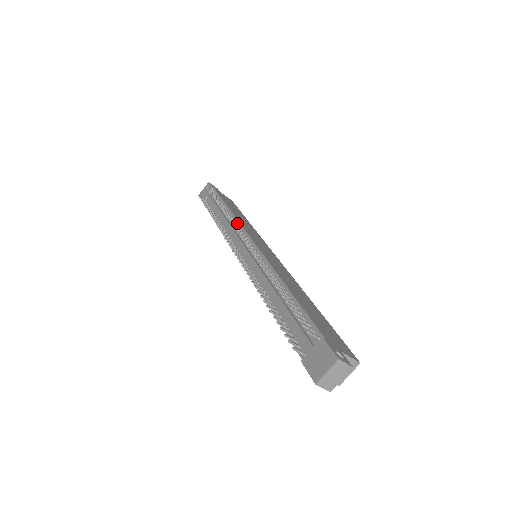
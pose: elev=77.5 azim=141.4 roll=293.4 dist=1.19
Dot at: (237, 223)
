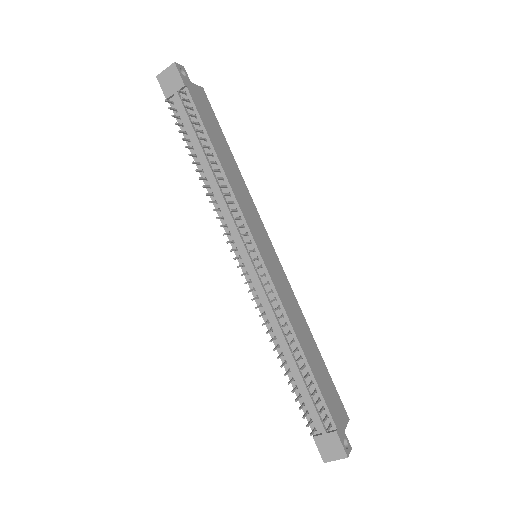
Dot at: (235, 203)
